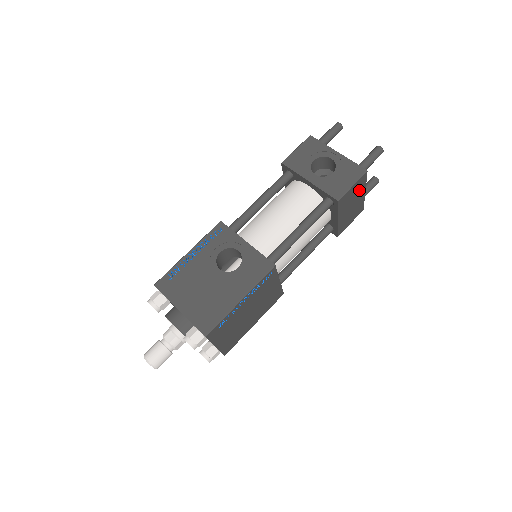
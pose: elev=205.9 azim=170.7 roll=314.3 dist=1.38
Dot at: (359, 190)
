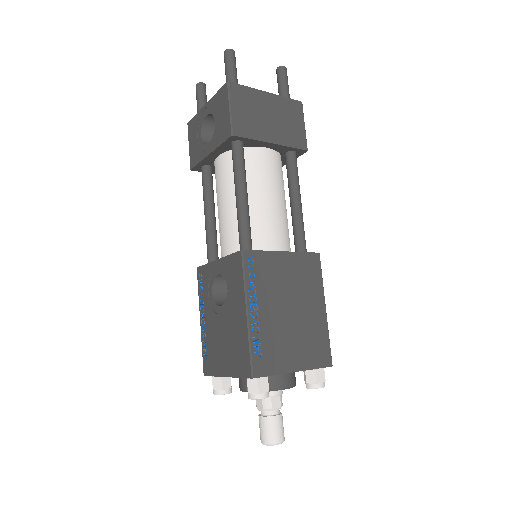
Dot at: (252, 101)
